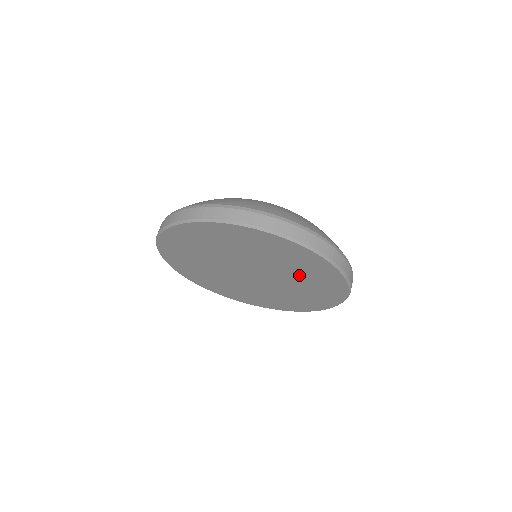
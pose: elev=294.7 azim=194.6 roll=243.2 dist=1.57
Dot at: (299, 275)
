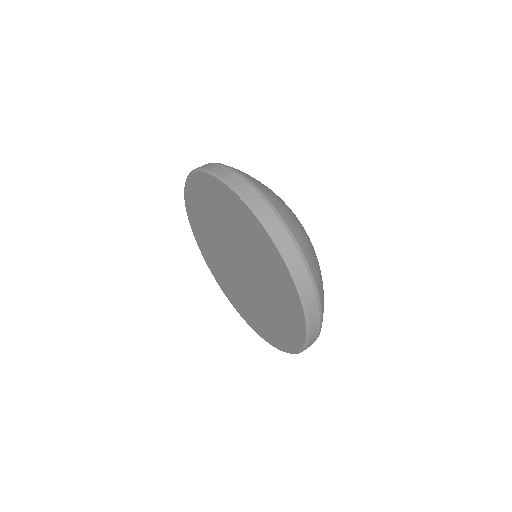
Dot at: (273, 308)
